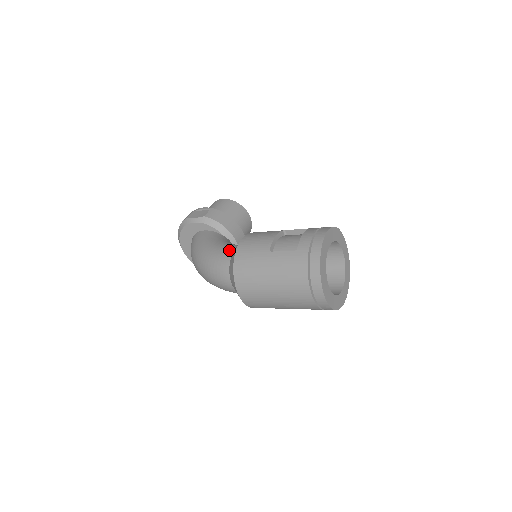
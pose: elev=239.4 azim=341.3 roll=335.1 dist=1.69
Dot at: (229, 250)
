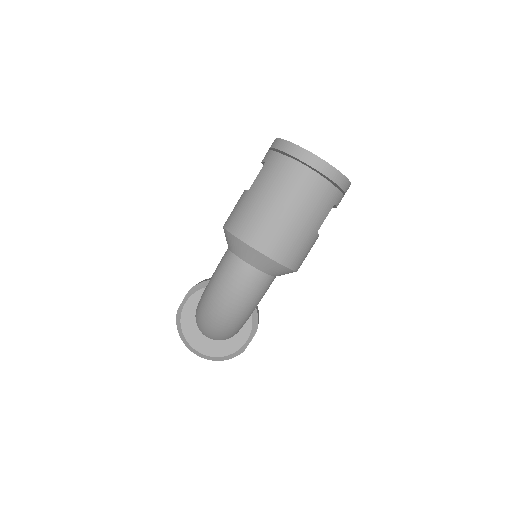
Dot at: (224, 254)
